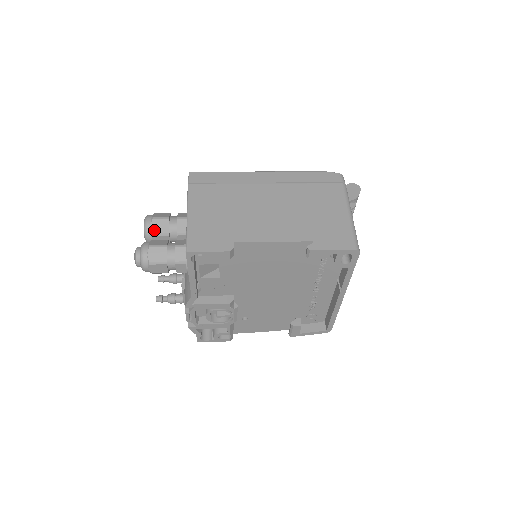
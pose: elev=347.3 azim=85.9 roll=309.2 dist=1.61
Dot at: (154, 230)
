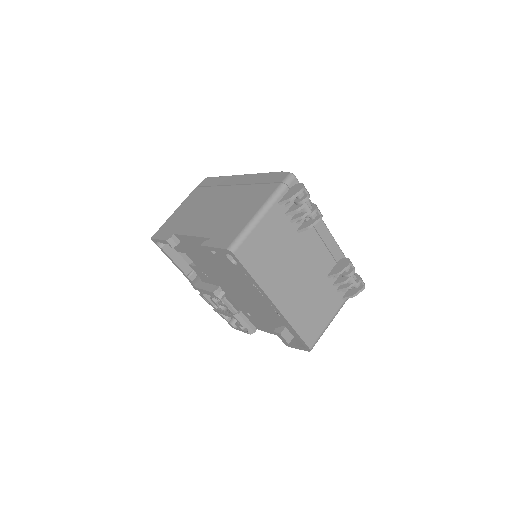
Dot at: occluded
